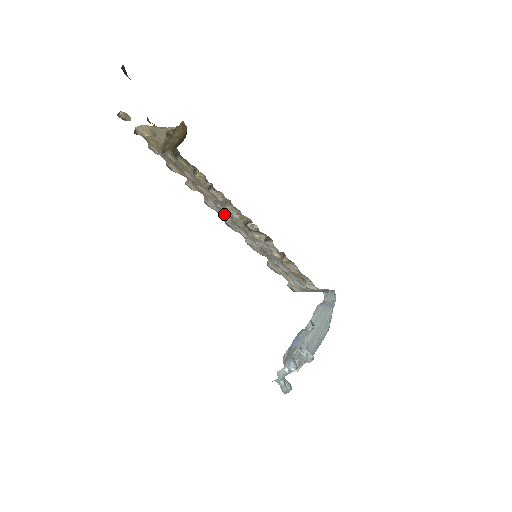
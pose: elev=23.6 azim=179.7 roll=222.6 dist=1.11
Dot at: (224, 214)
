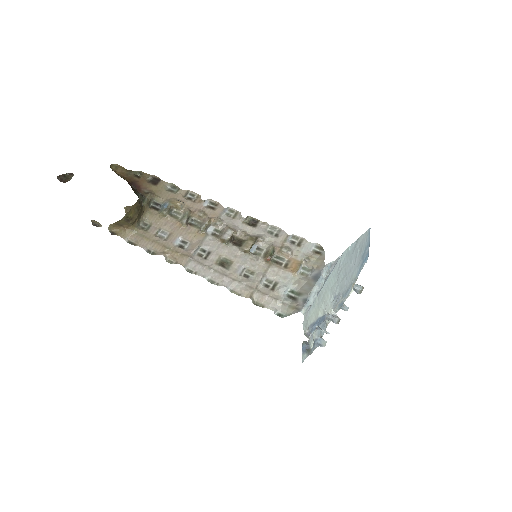
Dot at: (205, 267)
